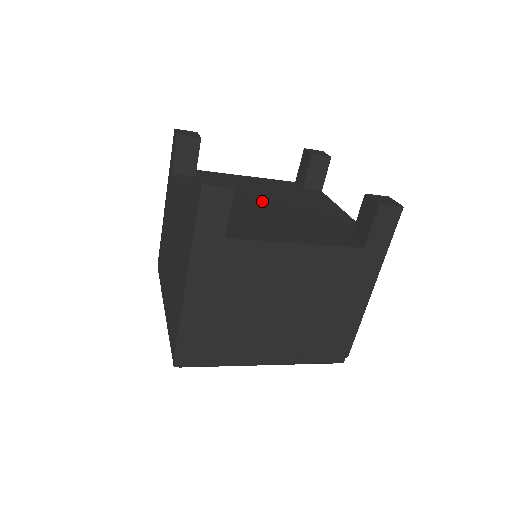
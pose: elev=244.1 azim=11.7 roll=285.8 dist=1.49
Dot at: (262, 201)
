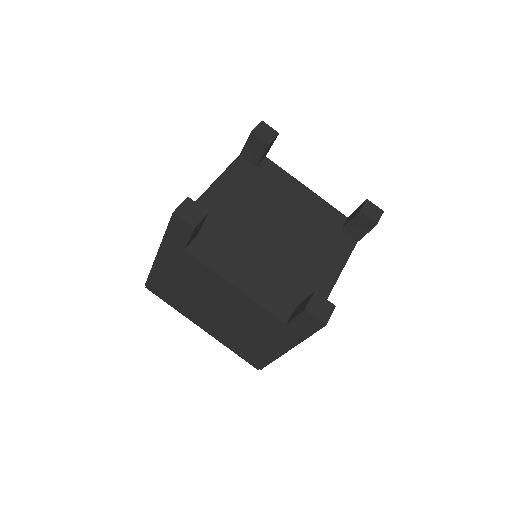
Dot at: (269, 231)
